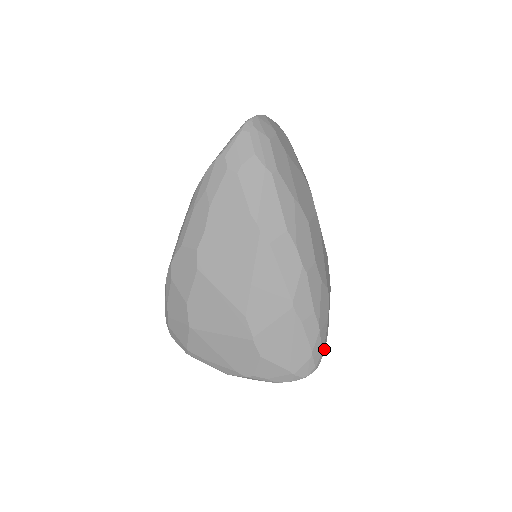
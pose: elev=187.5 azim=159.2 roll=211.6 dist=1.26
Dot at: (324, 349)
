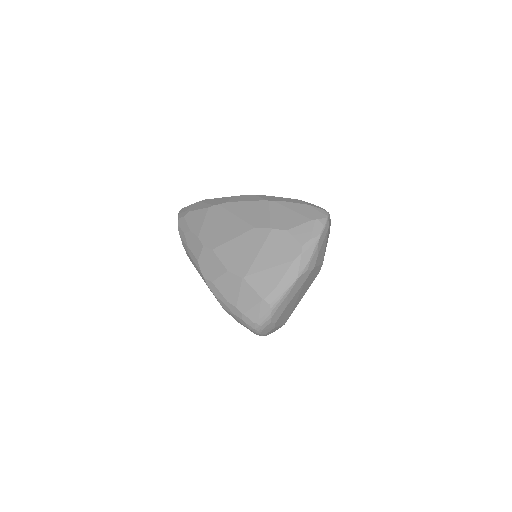
Dot at: occluded
